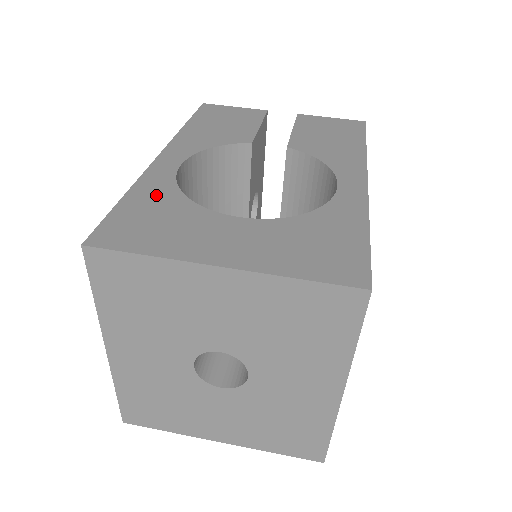
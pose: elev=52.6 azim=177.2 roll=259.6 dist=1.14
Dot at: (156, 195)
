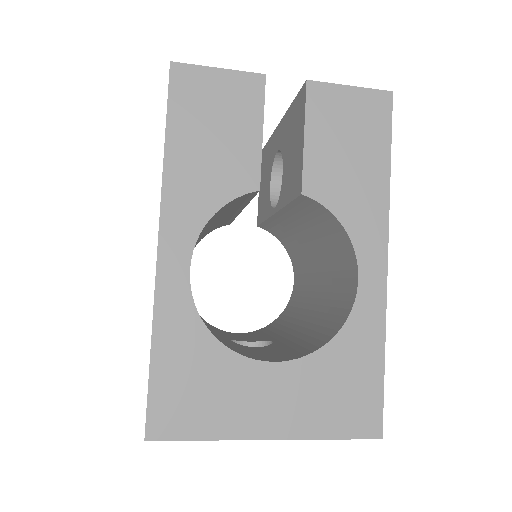
Dot at: (183, 341)
